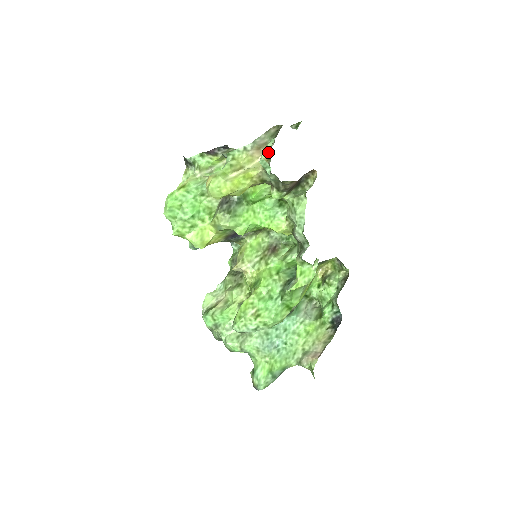
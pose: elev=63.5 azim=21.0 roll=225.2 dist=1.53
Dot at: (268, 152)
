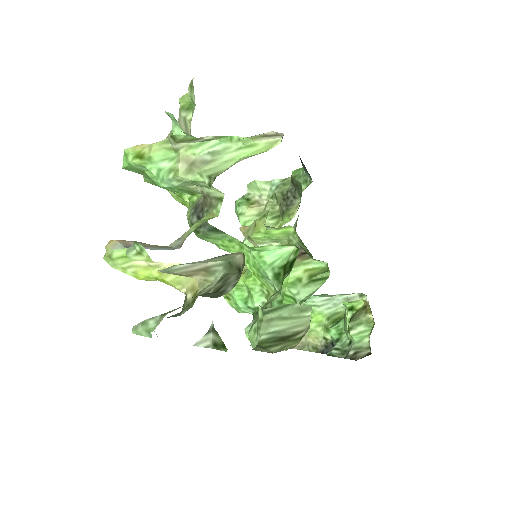
Dot at: (199, 287)
